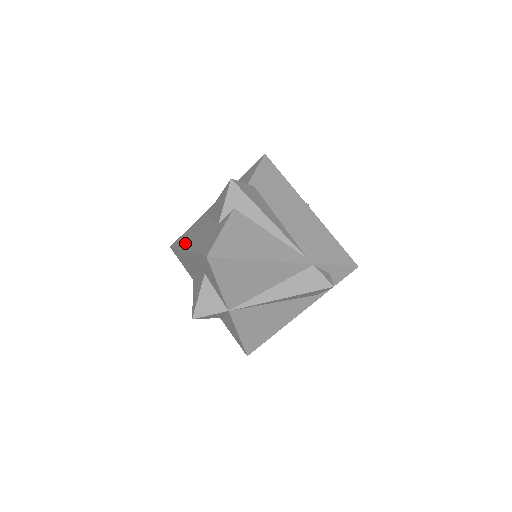
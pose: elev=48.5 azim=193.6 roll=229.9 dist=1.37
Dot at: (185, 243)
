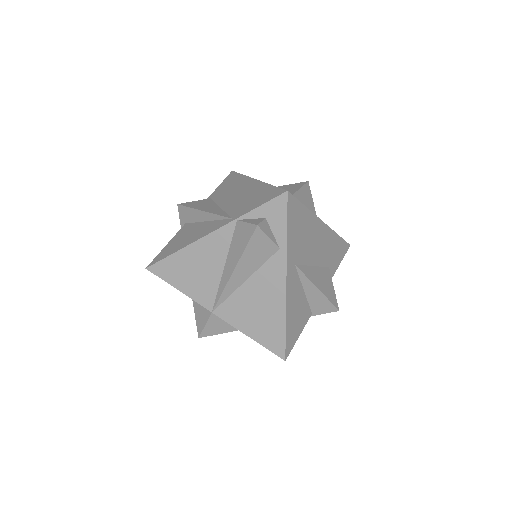
Dot at: occluded
